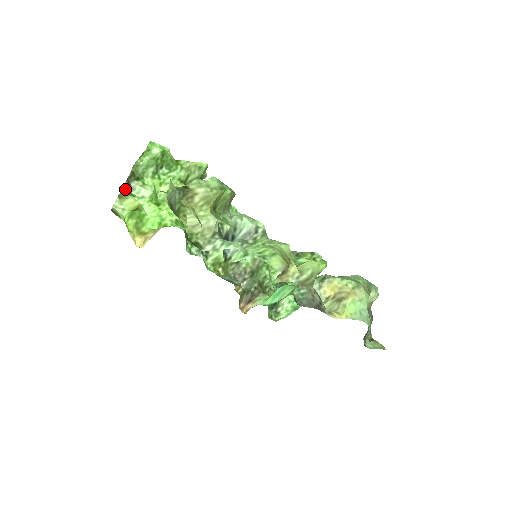
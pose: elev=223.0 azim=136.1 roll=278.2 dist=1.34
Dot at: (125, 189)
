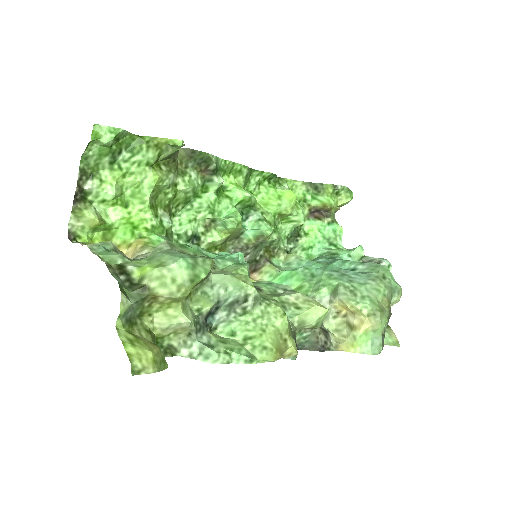
Dot at: (78, 197)
